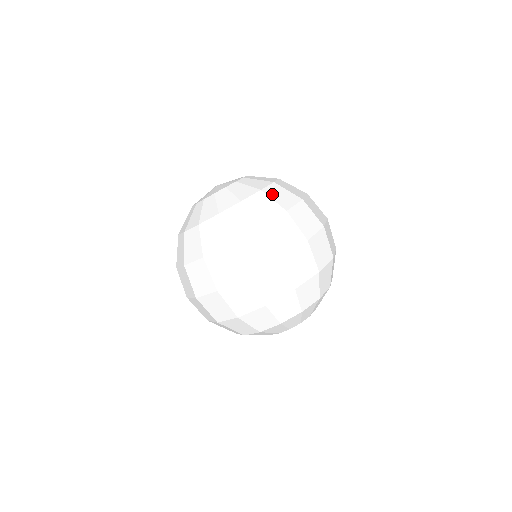
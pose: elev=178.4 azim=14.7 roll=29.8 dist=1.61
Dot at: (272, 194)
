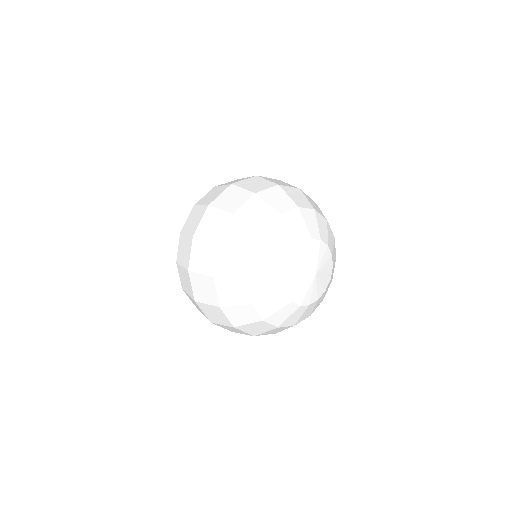
Dot at: occluded
